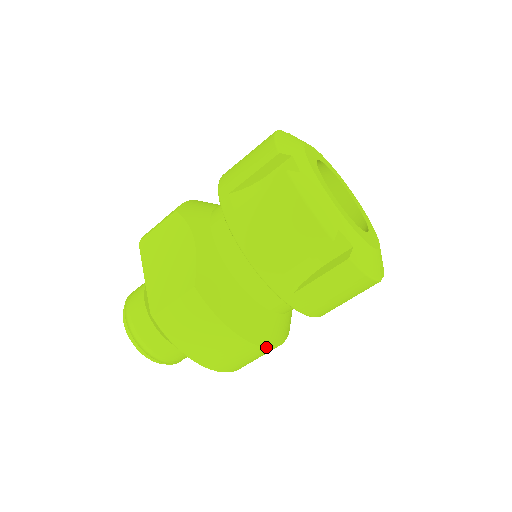
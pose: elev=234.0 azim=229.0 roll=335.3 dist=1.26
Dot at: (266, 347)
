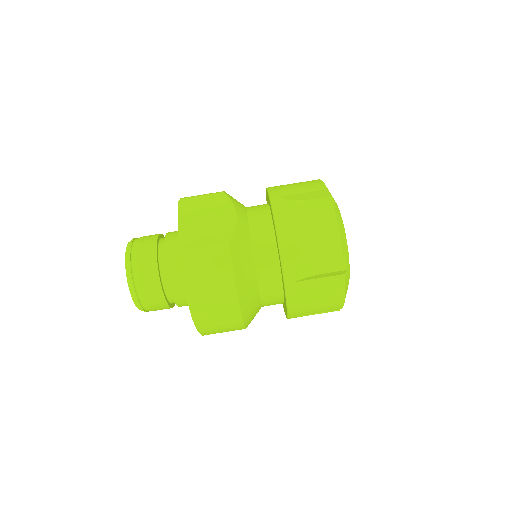
Dot at: (243, 319)
